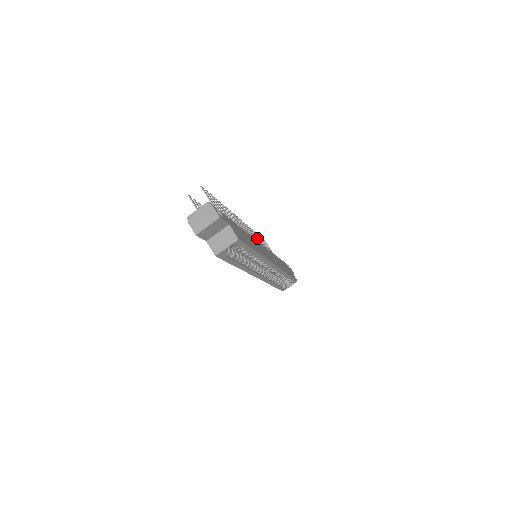
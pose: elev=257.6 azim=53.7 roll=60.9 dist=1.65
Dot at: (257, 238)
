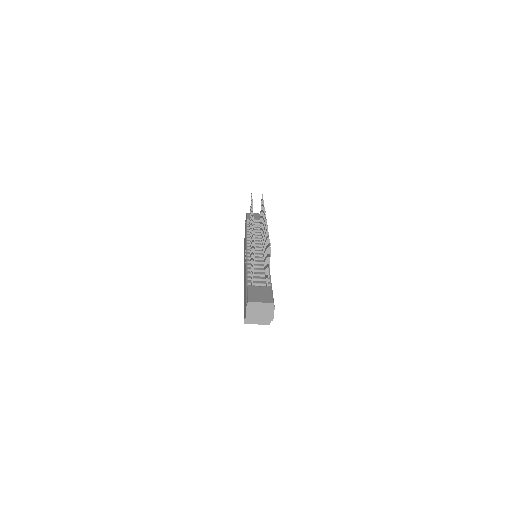
Dot at: occluded
